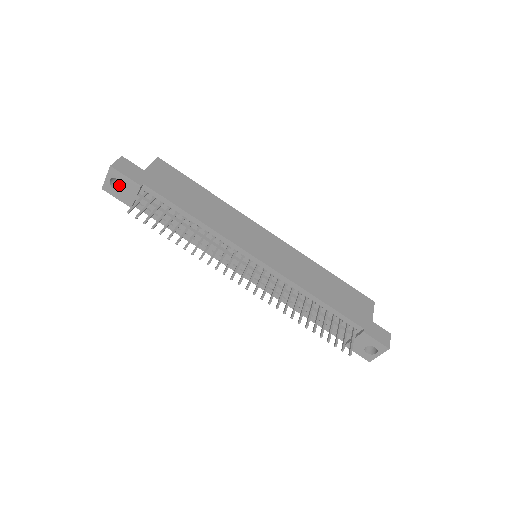
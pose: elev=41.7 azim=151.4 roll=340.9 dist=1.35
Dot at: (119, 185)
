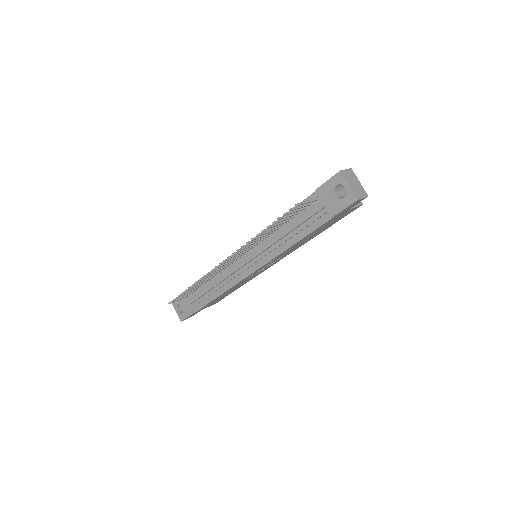
Dot at: occluded
